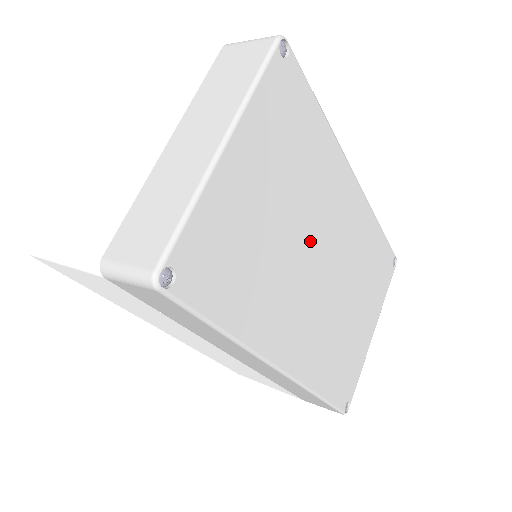
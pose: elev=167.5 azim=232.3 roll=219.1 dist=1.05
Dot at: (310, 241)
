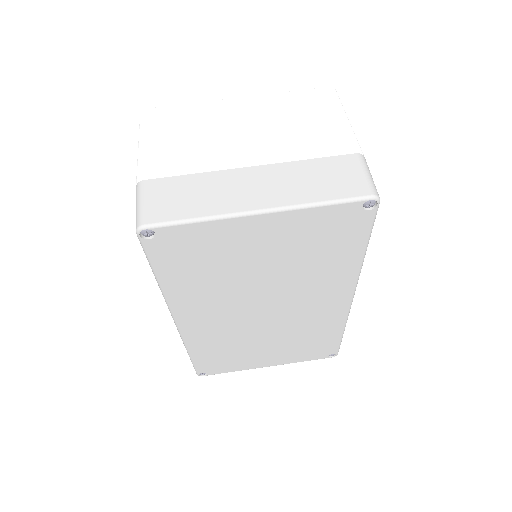
Dot at: (271, 295)
